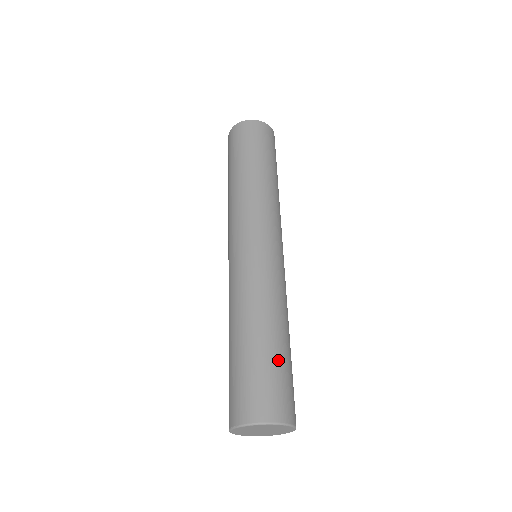
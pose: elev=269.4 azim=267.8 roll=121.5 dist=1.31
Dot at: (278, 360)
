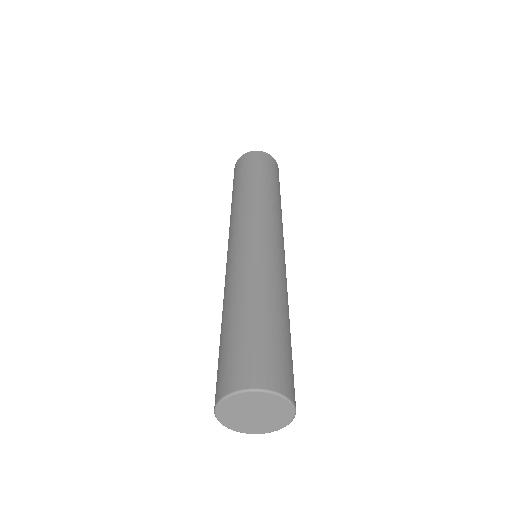
Dot at: (276, 333)
